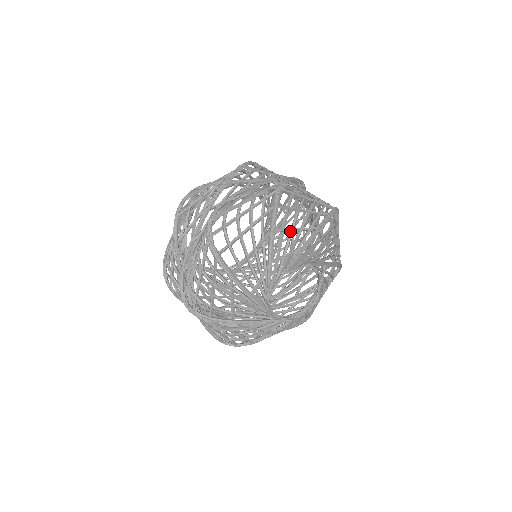
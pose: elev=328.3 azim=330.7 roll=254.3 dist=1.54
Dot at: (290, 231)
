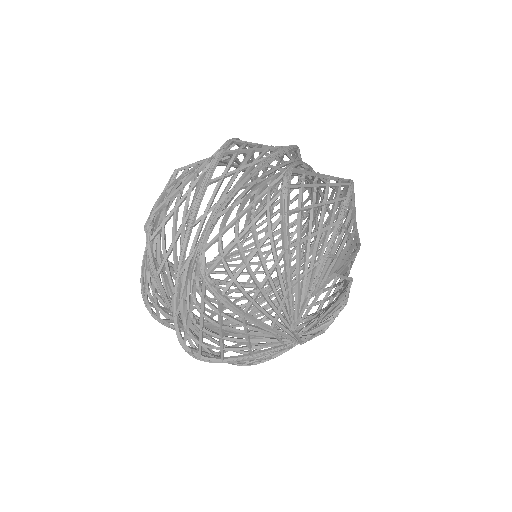
Dot at: (307, 239)
